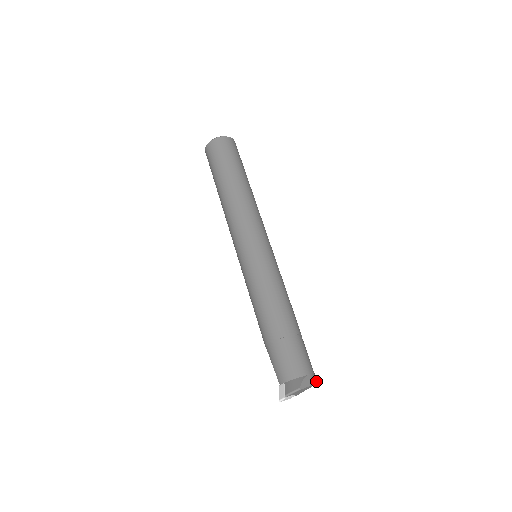
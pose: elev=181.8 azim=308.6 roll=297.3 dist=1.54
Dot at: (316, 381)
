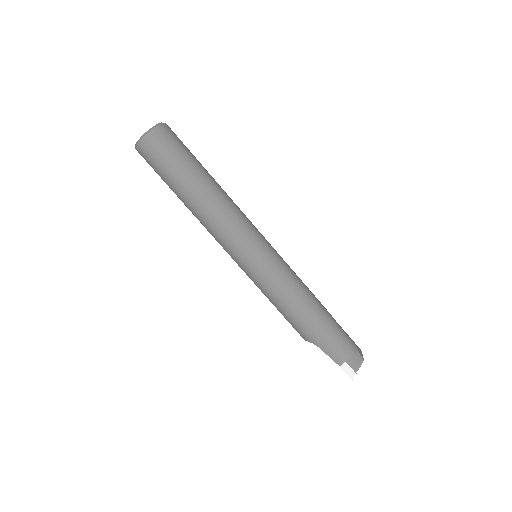
Dot at: occluded
